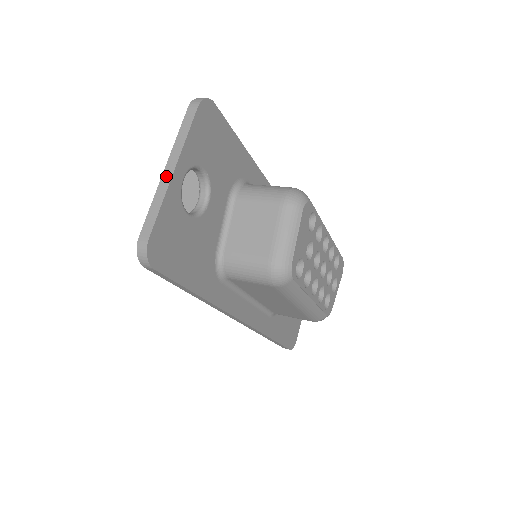
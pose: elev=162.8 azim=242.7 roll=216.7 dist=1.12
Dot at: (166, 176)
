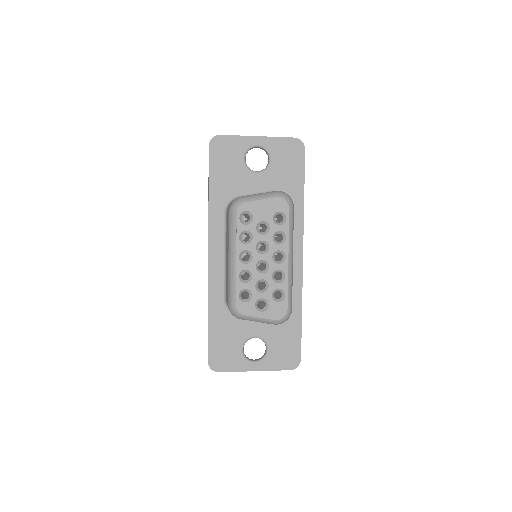
Dot at: (253, 137)
